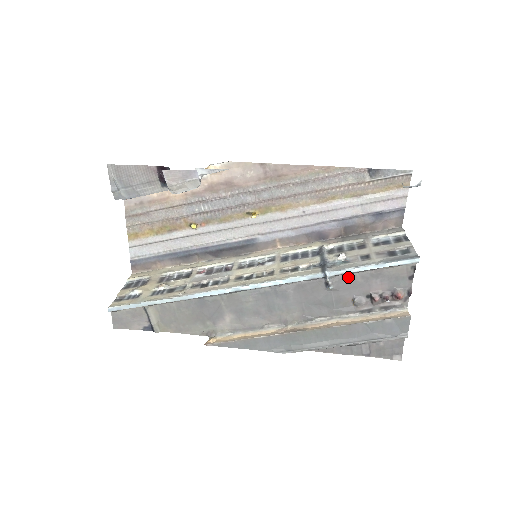
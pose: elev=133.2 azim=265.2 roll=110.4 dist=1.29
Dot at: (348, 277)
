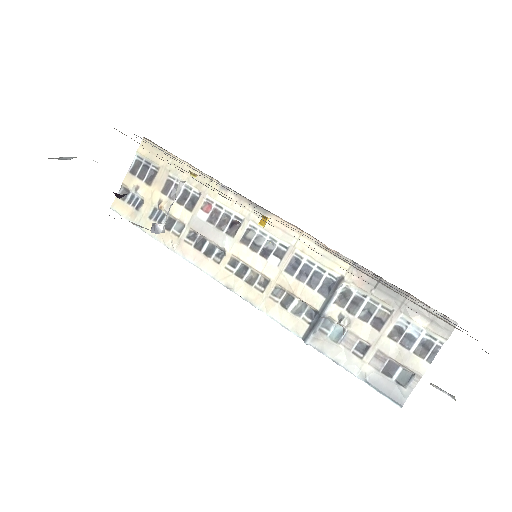
Dot at: occluded
